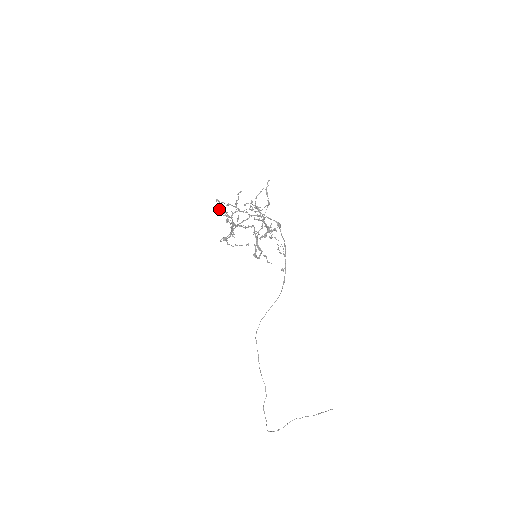
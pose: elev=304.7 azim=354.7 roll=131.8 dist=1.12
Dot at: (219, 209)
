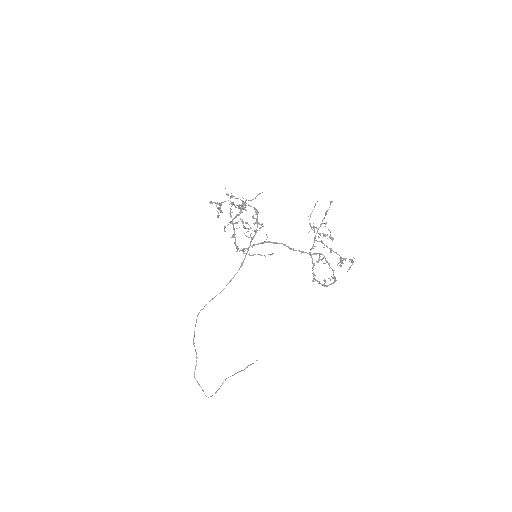
Dot at: (256, 223)
